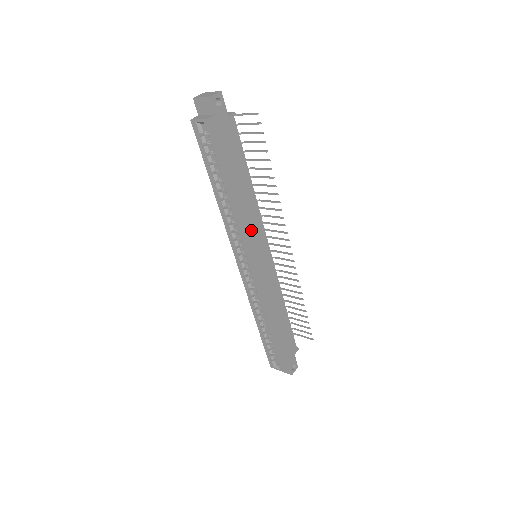
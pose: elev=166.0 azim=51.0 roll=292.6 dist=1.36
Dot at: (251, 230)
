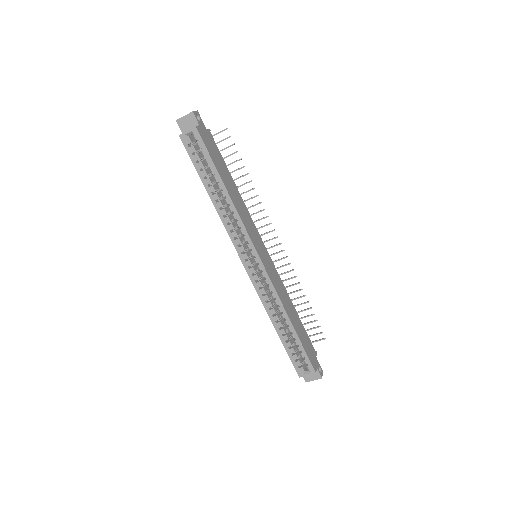
Dot at: (248, 225)
